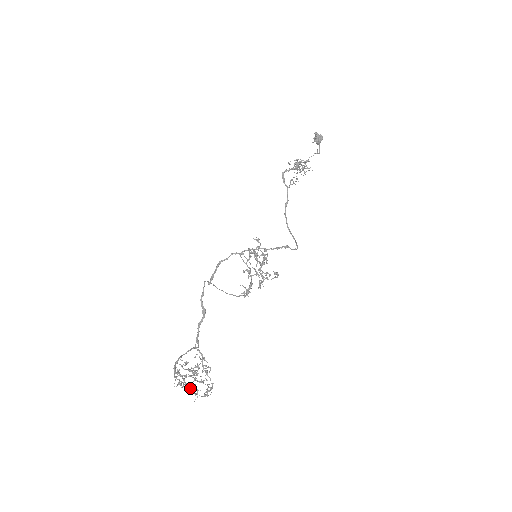
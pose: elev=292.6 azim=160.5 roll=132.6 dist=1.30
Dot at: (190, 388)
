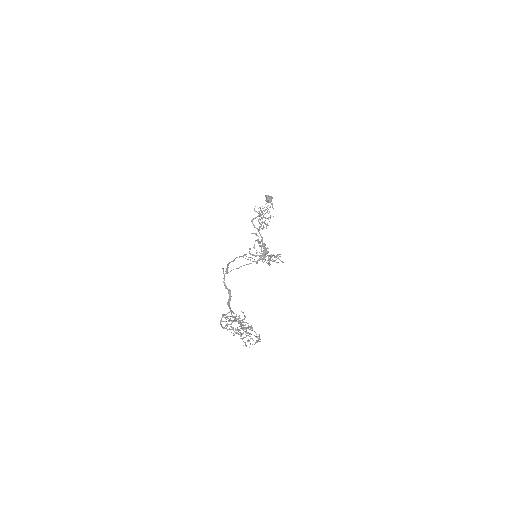
Dot at: (242, 333)
